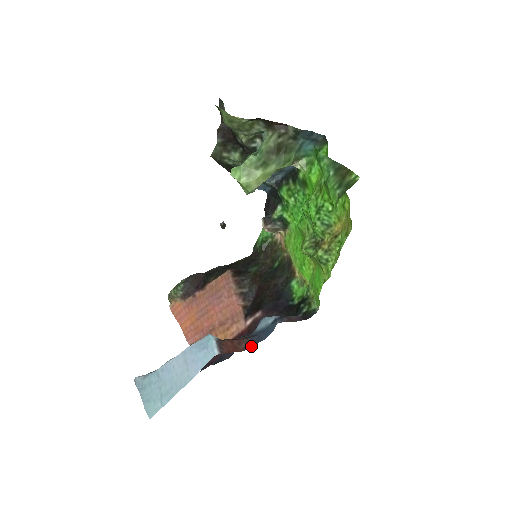
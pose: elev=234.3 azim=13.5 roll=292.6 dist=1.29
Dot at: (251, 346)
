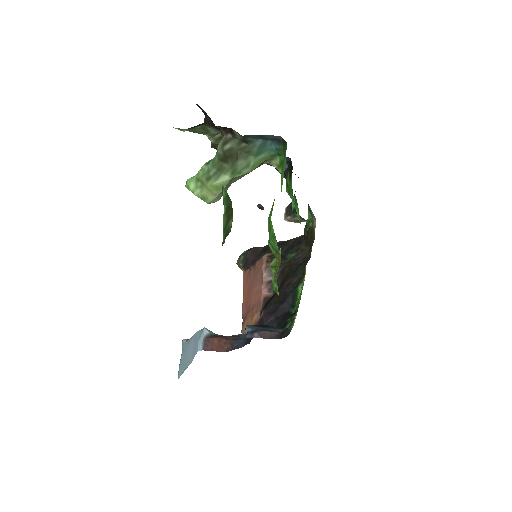
Dot at: (232, 349)
